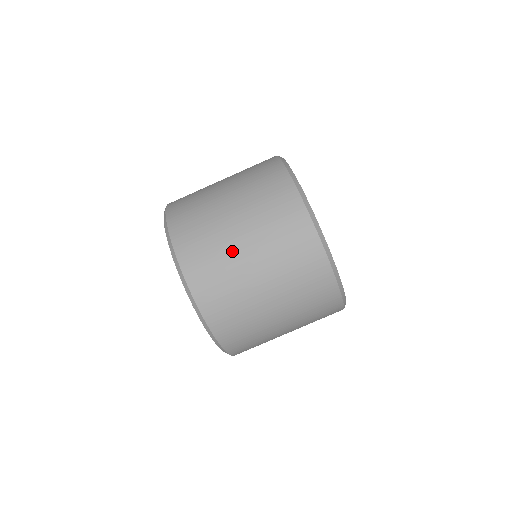
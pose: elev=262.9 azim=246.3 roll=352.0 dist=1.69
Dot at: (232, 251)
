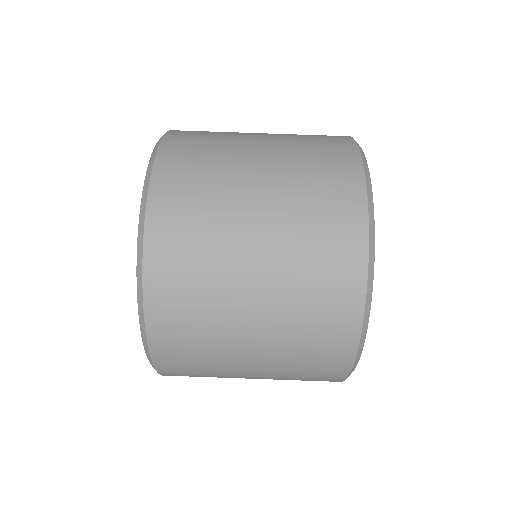
Dot at: (231, 271)
